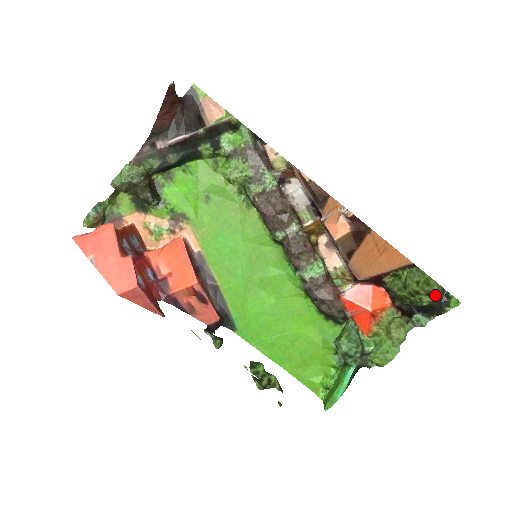
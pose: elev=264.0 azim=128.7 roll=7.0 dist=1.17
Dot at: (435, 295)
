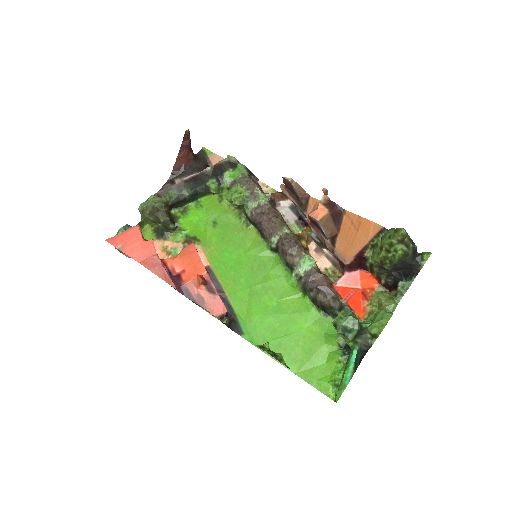
Dot at: (405, 241)
